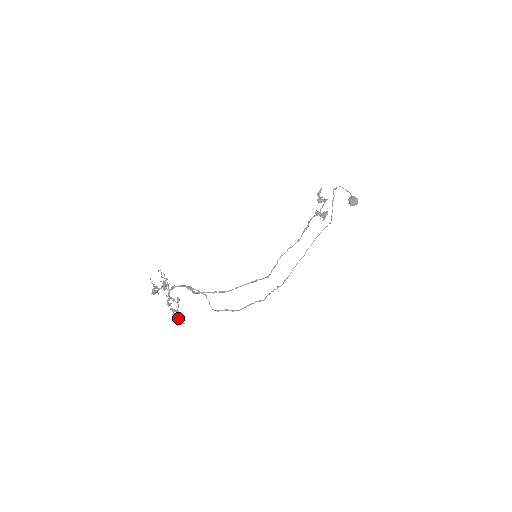
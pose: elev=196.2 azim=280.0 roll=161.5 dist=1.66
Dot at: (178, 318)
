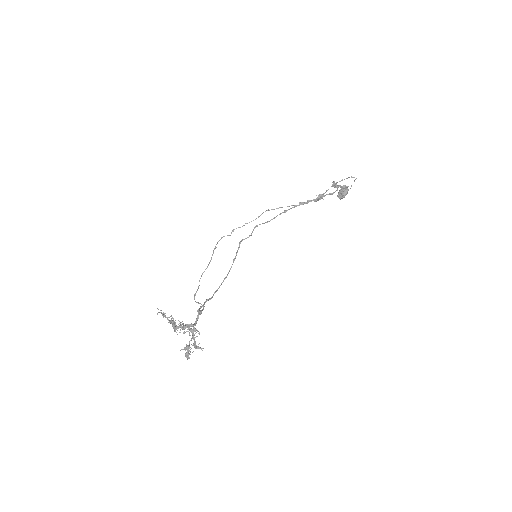
Dot at: (164, 314)
